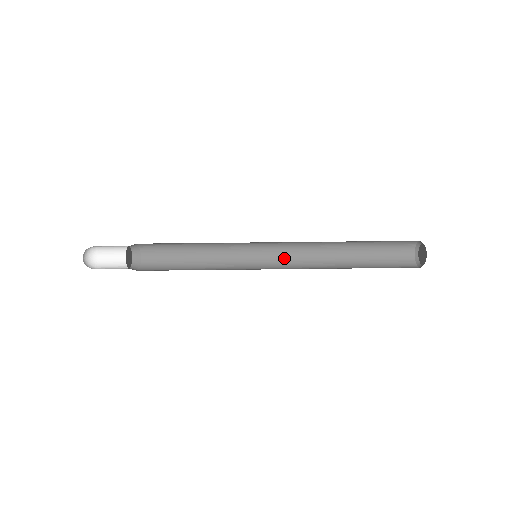
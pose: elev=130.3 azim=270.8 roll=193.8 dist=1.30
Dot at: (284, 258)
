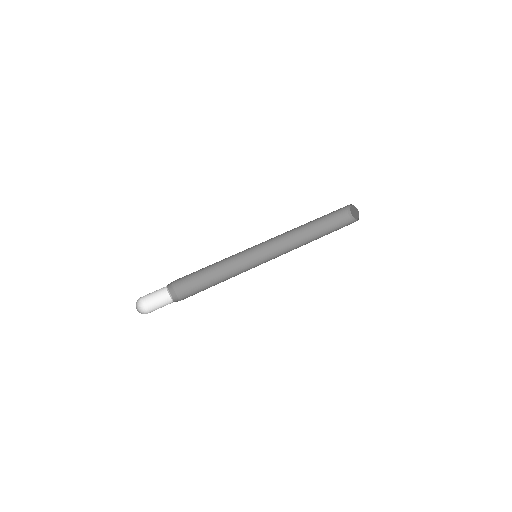
Dot at: (271, 249)
